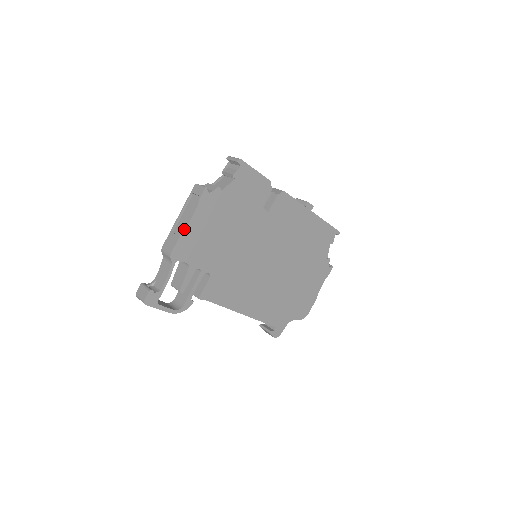
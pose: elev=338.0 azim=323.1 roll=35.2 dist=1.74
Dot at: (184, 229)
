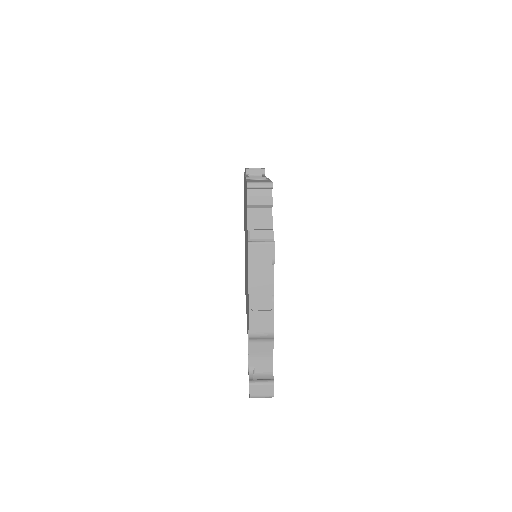
Dot at: occluded
